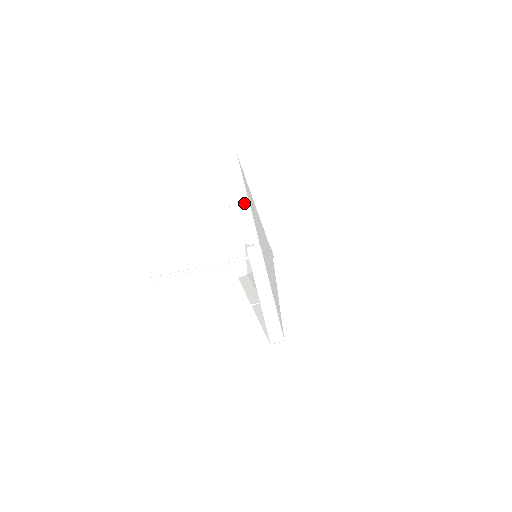
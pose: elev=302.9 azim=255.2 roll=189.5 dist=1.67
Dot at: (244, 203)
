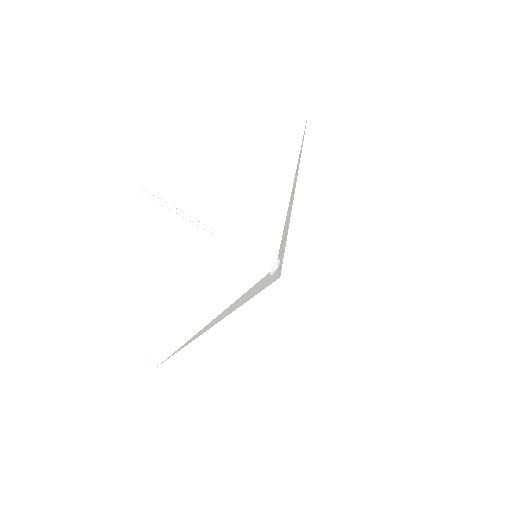
Dot at: (261, 178)
